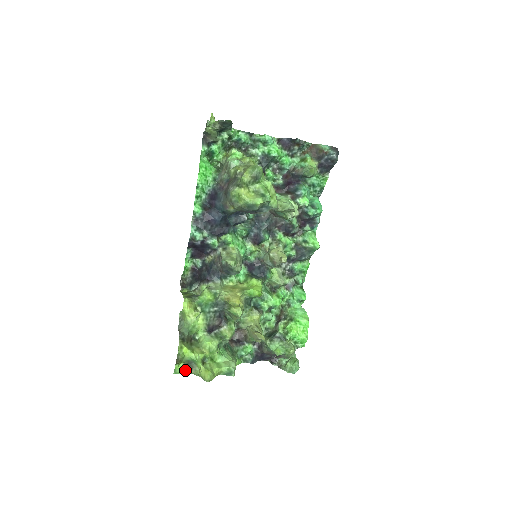
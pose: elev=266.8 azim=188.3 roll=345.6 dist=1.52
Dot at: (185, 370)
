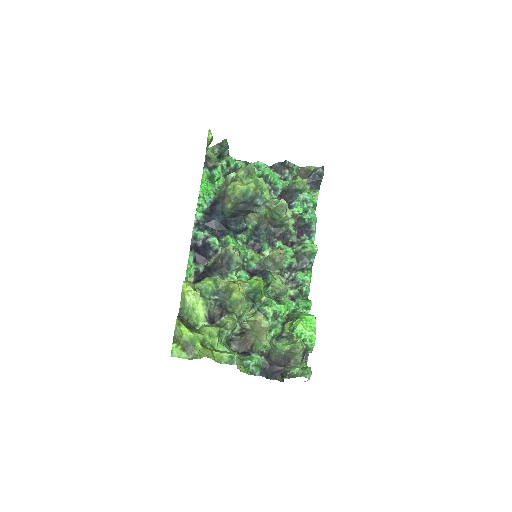
Dot at: (183, 354)
